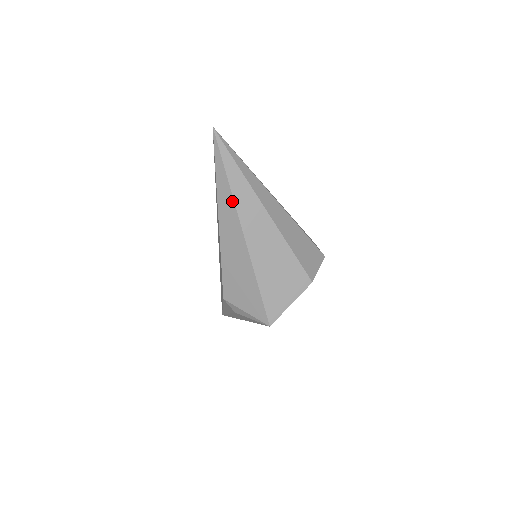
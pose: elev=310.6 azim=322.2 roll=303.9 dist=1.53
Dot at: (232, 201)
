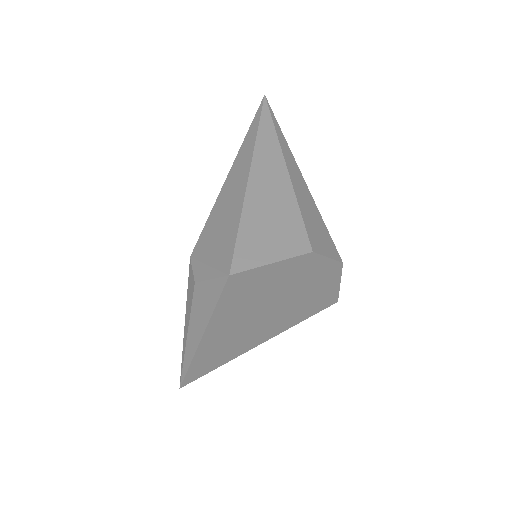
Dot at: (253, 145)
